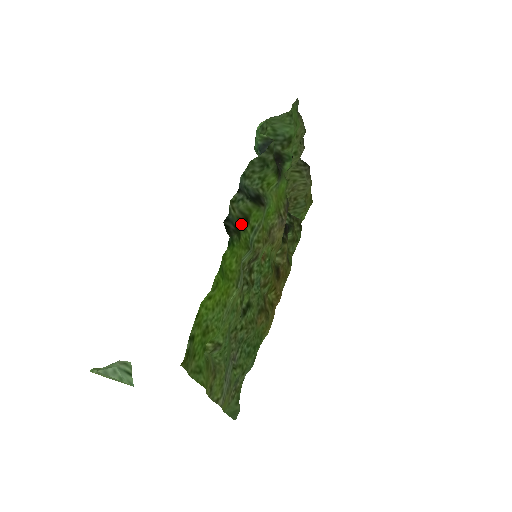
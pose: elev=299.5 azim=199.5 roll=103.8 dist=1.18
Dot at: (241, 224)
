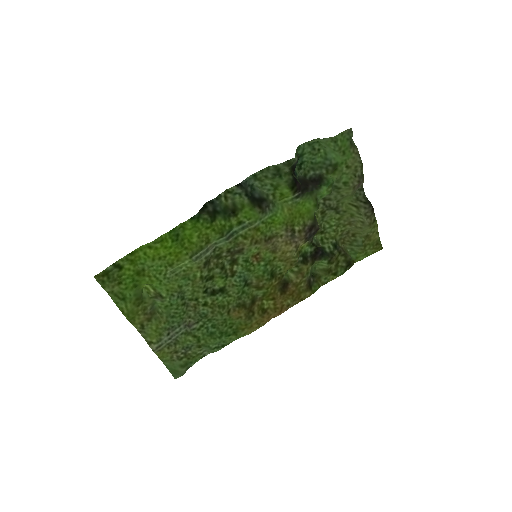
Dot at: (225, 212)
